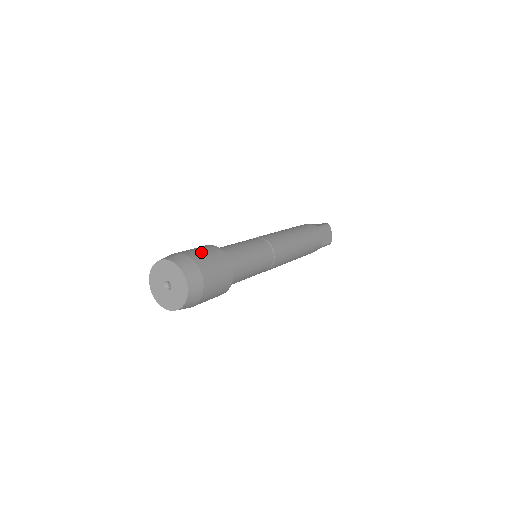
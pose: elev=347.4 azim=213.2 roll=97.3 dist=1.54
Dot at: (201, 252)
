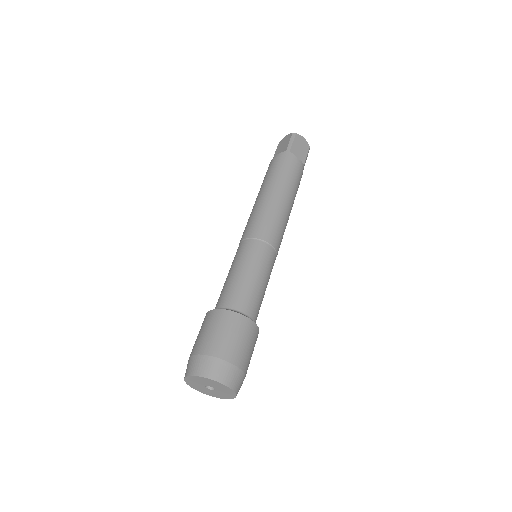
Dot at: (211, 335)
